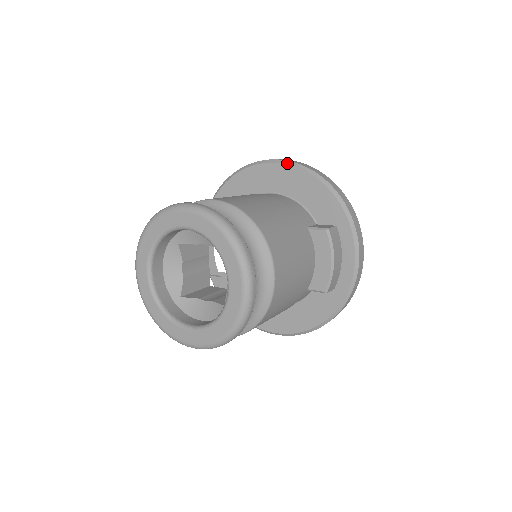
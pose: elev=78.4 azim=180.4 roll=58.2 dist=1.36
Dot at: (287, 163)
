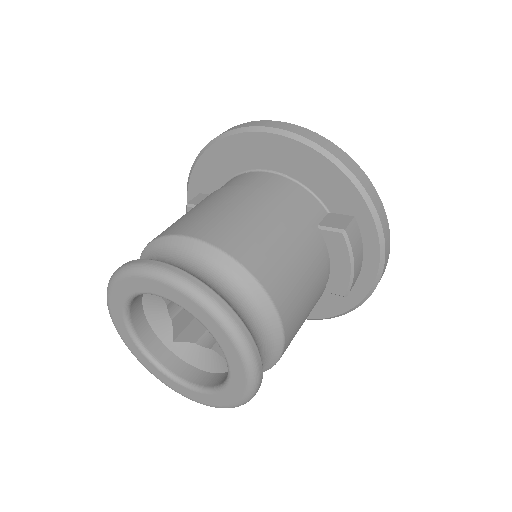
Dot at: (282, 134)
